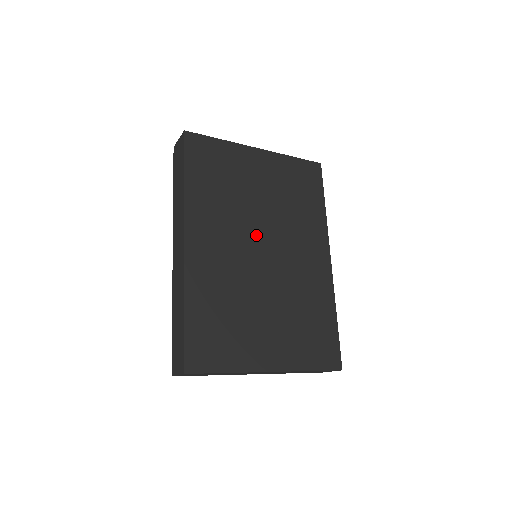
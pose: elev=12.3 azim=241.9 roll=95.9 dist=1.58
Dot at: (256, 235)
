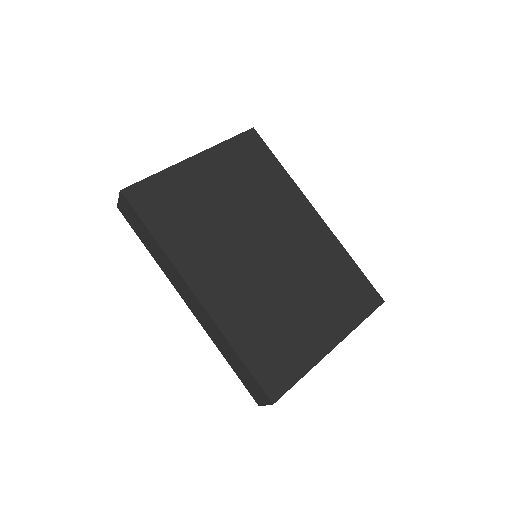
Dot at: (246, 241)
